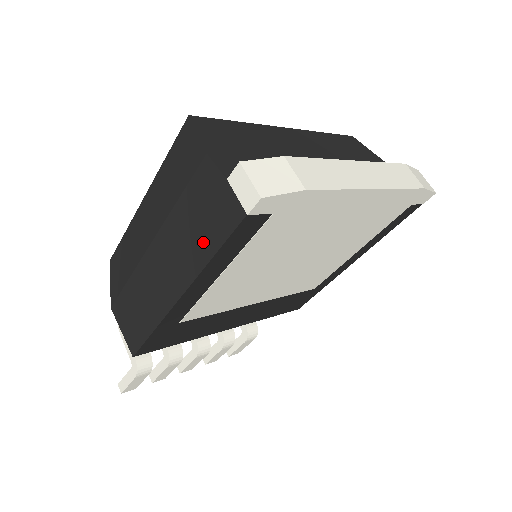
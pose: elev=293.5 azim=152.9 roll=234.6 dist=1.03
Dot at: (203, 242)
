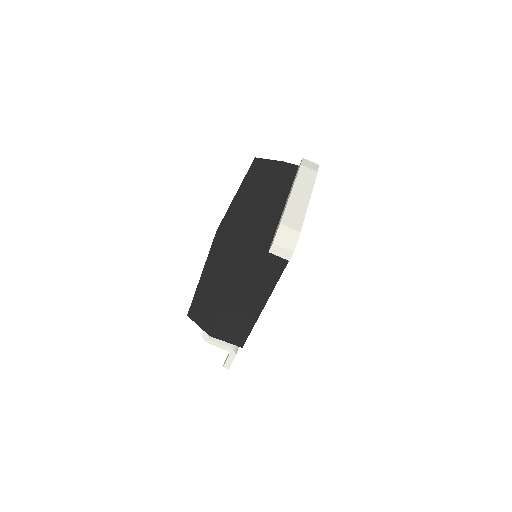
Dot at: (267, 281)
